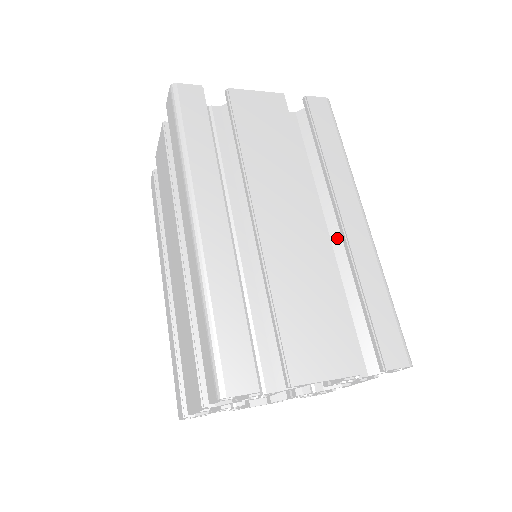
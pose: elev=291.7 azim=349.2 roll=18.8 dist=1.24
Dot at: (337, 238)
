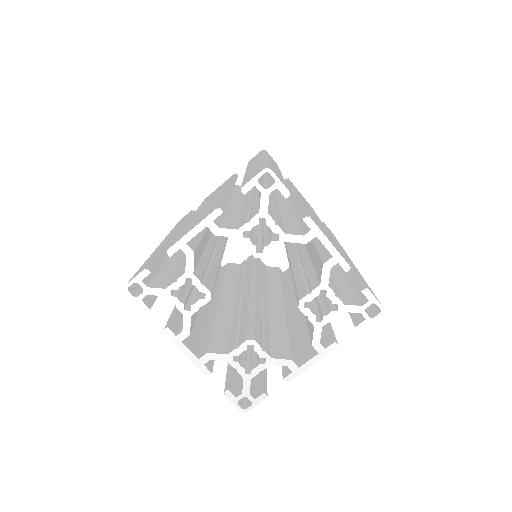
Dot at: occluded
